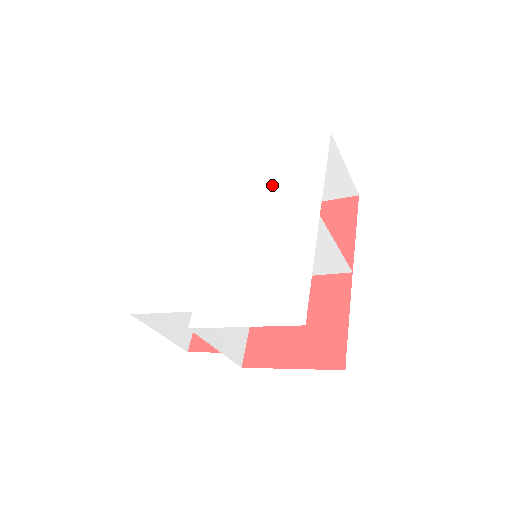
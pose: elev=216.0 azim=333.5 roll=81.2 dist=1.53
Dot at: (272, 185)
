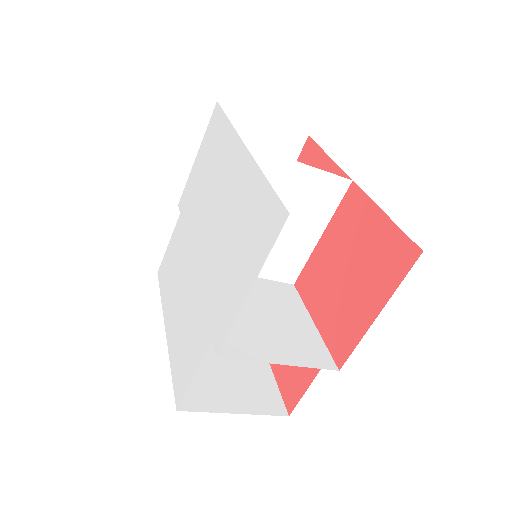
Dot at: (206, 181)
